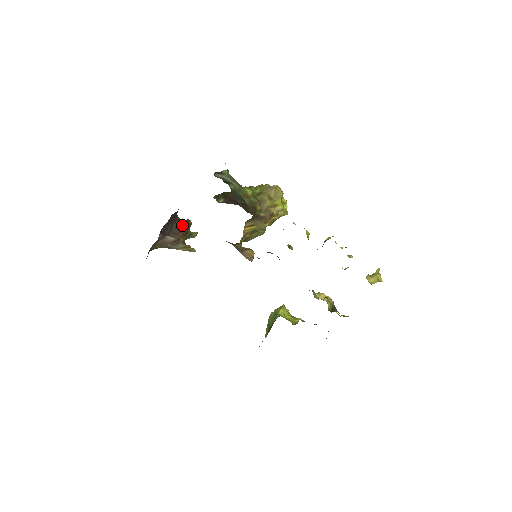
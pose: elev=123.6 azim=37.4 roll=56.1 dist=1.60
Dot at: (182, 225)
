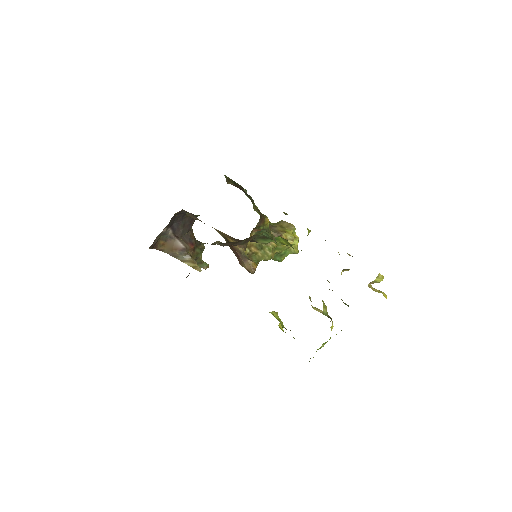
Dot at: (194, 240)
